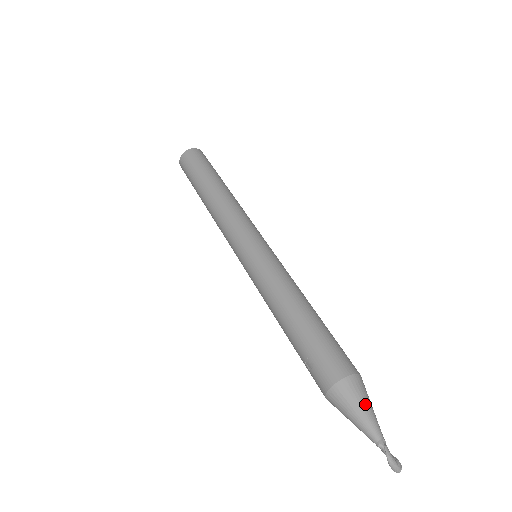
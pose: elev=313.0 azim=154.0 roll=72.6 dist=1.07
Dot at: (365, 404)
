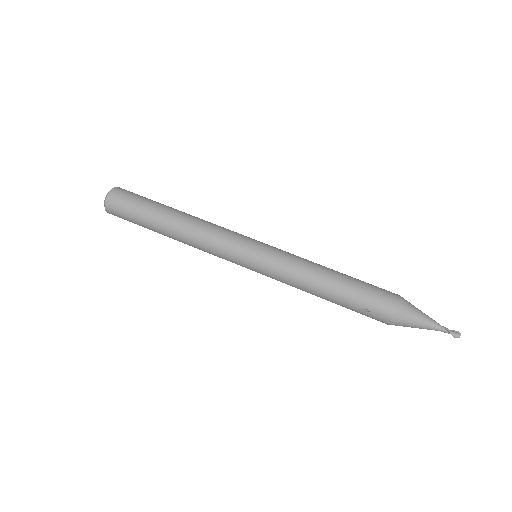
Dot at: (418, 310)
